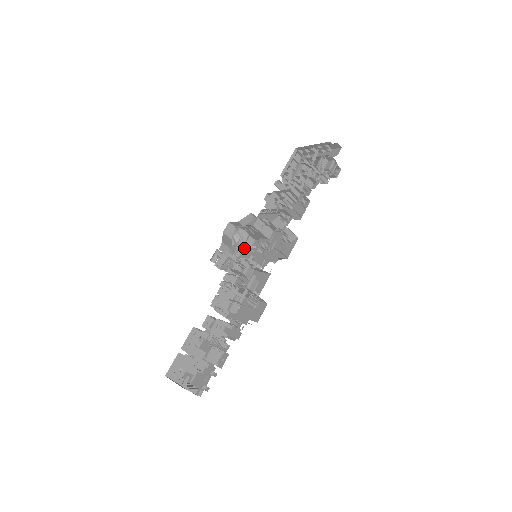
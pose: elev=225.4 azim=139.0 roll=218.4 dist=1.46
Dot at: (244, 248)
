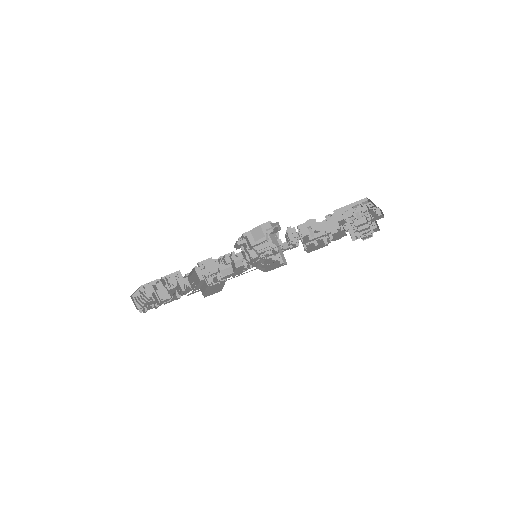
Dot at: (267, 248)
